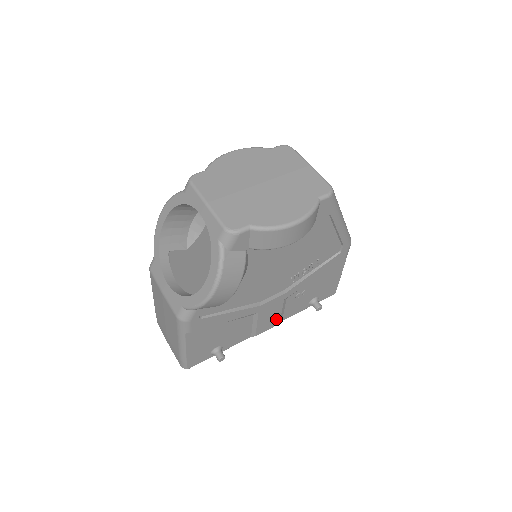
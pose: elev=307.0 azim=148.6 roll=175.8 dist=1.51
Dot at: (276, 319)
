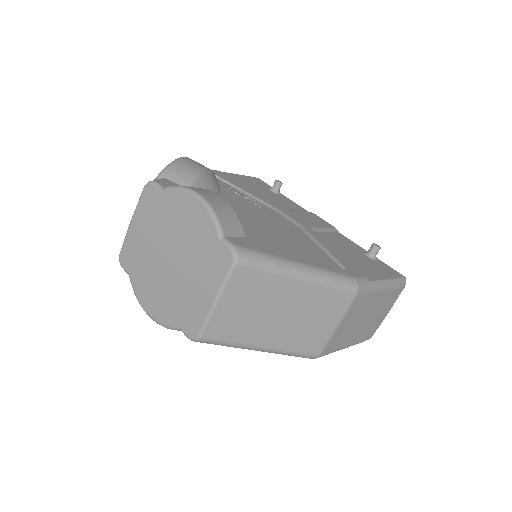
Dot at: occluded
